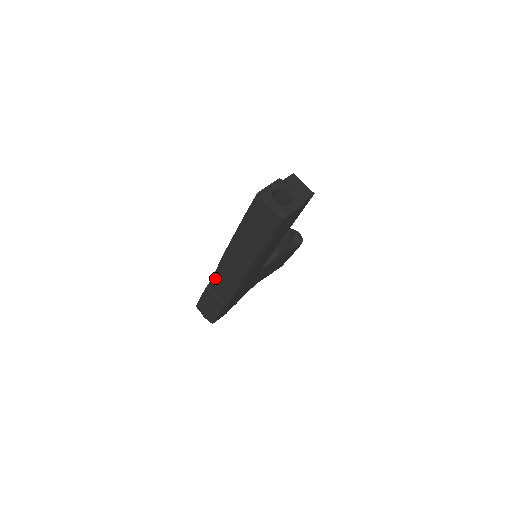
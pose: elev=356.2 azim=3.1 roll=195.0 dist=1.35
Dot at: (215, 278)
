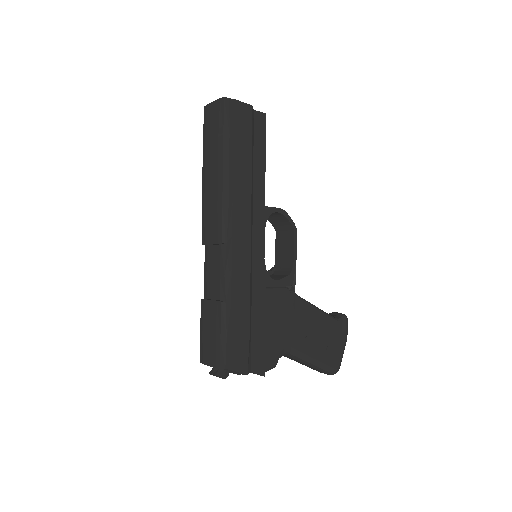
Dot at: (205, 273)
